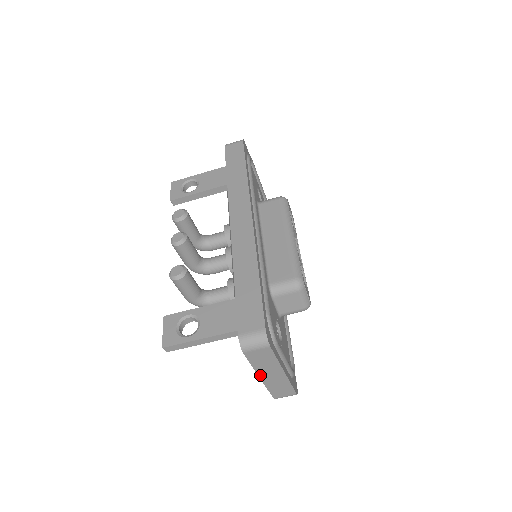
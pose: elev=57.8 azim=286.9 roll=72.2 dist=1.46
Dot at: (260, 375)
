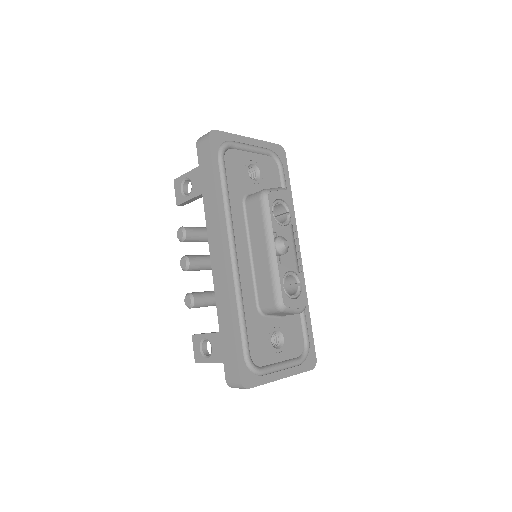
Dot at: occluded
